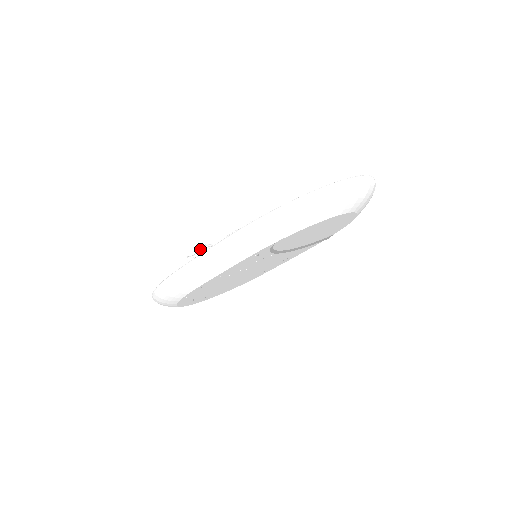
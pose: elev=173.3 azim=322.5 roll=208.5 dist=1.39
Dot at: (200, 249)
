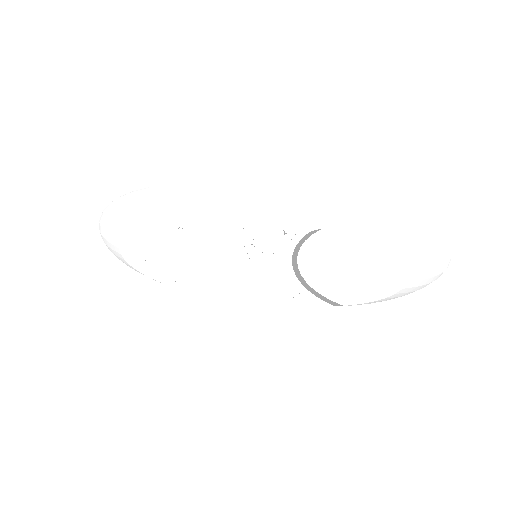
Dot at: occluded
